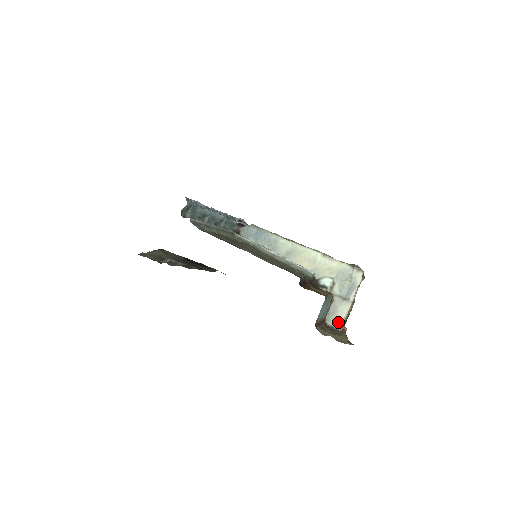
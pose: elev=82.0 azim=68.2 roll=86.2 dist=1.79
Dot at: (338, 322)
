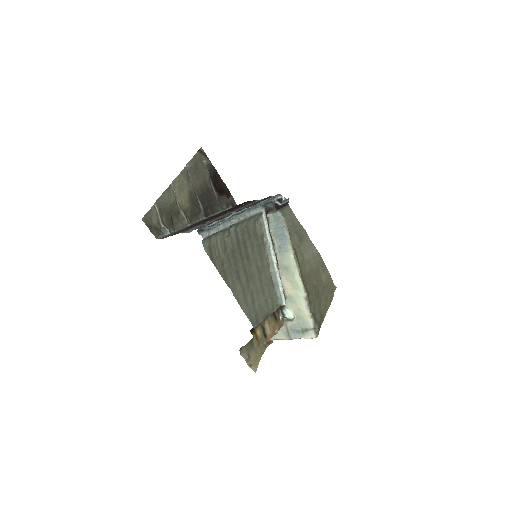
Dot at: occluded
